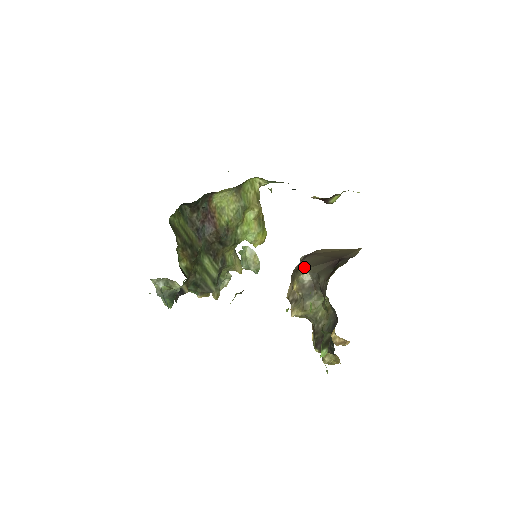
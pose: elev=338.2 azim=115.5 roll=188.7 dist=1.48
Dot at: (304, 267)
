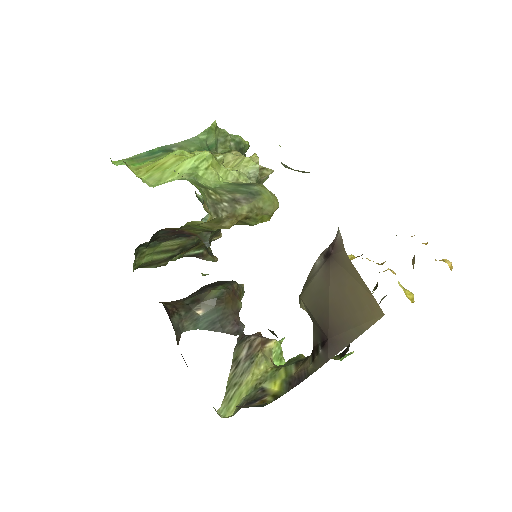
Dot at: (306, 297)
